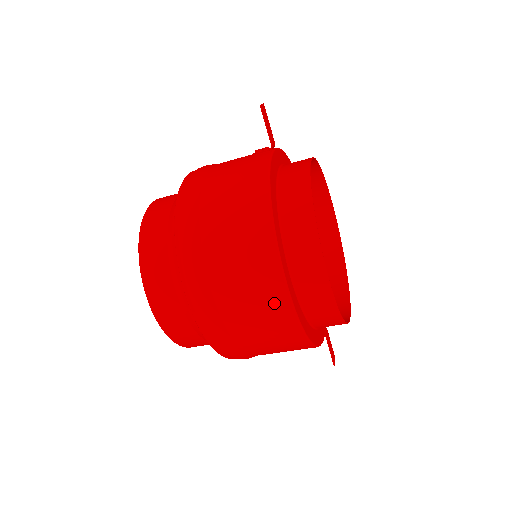
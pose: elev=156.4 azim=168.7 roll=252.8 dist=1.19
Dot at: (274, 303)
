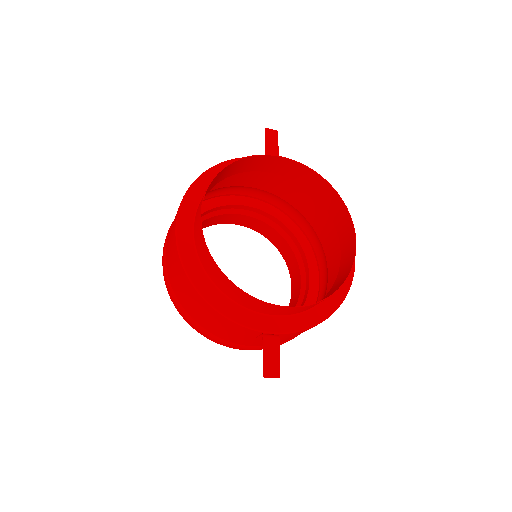
Dot at: (173, 235)
